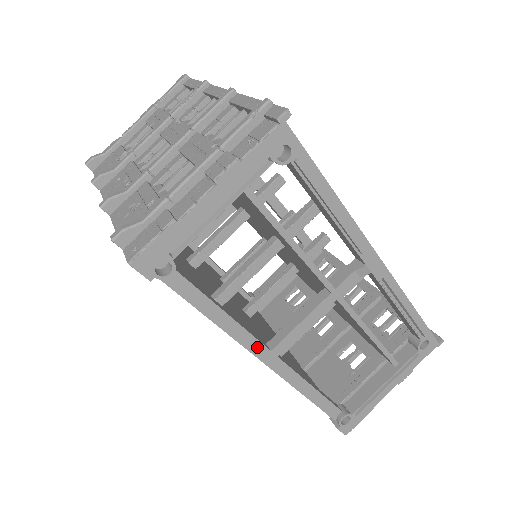
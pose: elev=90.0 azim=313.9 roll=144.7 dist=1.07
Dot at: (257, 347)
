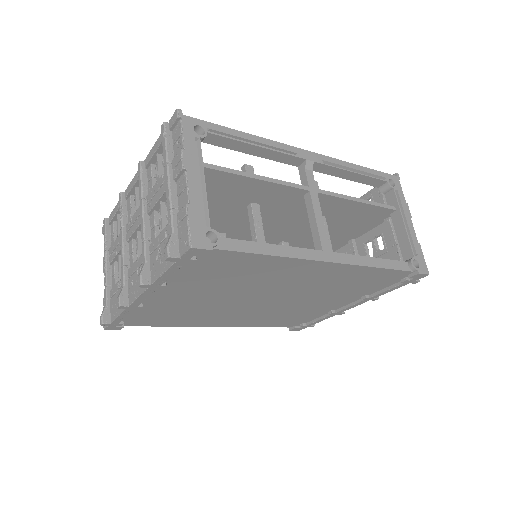
Dot at: (313, 254)
